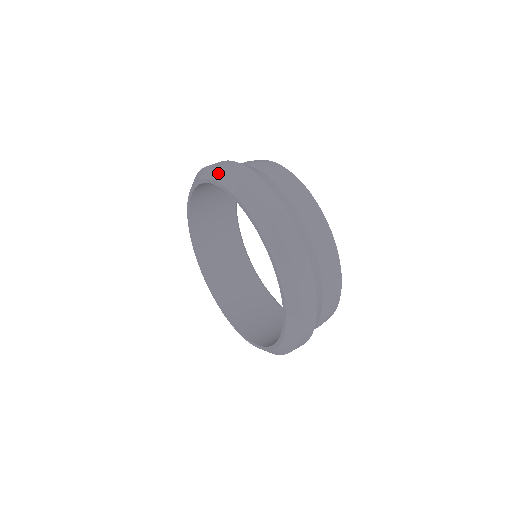
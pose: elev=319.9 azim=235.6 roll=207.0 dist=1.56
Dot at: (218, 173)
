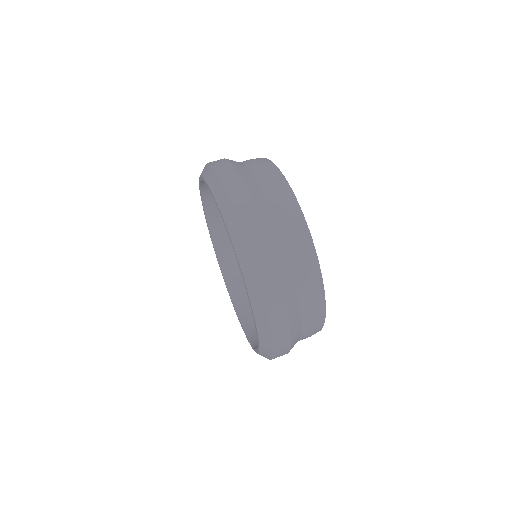
Dot at: (221, 195)
